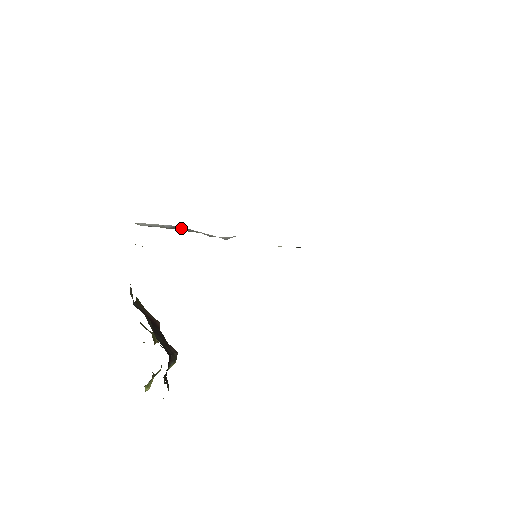
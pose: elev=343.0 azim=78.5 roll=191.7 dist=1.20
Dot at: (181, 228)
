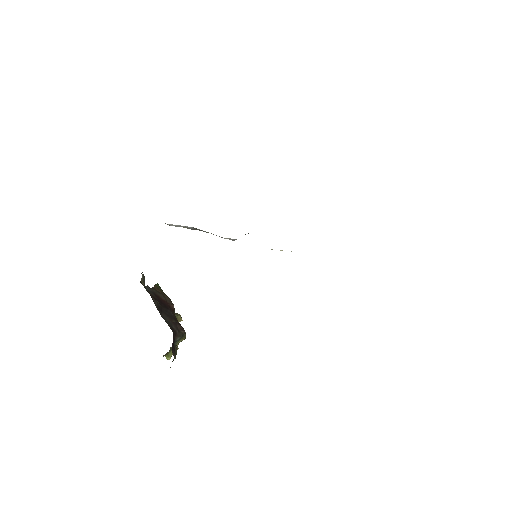
Dot at: (199, 229)
